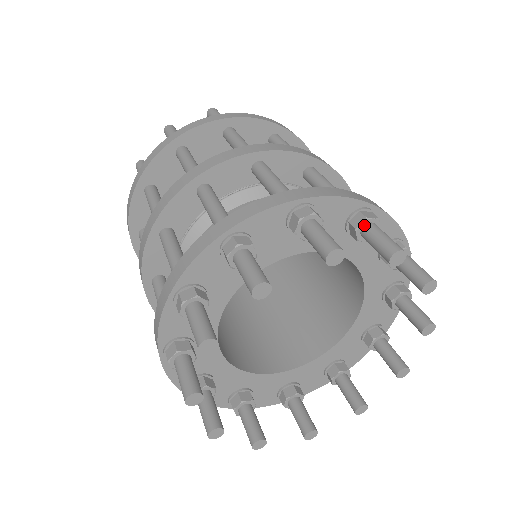
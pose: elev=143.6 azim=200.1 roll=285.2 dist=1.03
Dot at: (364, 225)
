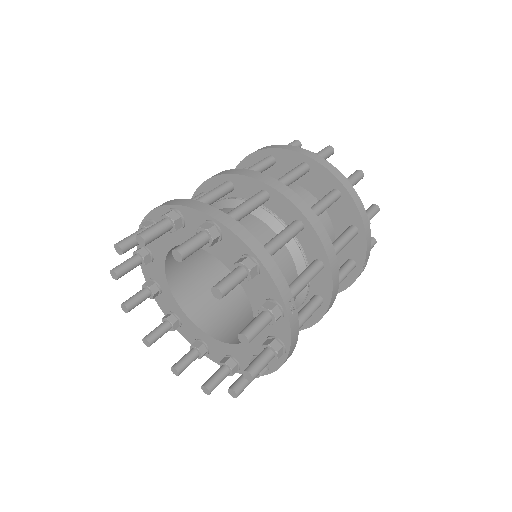
Dot at: (200, 232)
